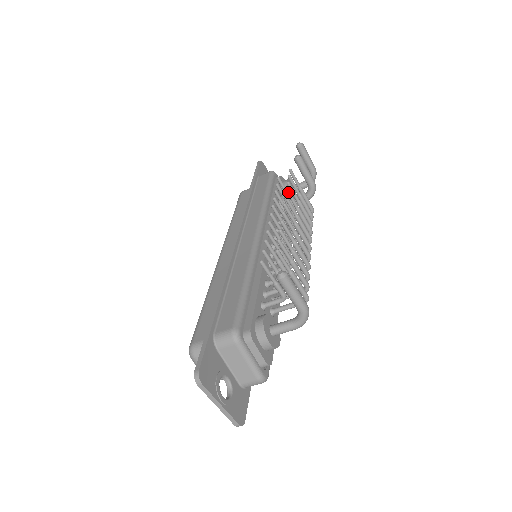
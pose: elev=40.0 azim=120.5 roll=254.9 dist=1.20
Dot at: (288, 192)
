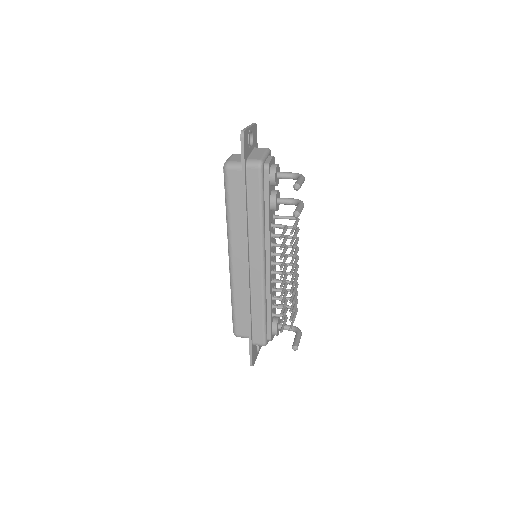
Dot at: (291, 265)
